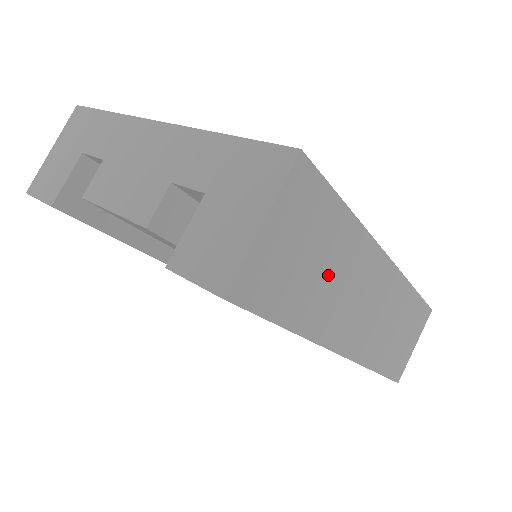
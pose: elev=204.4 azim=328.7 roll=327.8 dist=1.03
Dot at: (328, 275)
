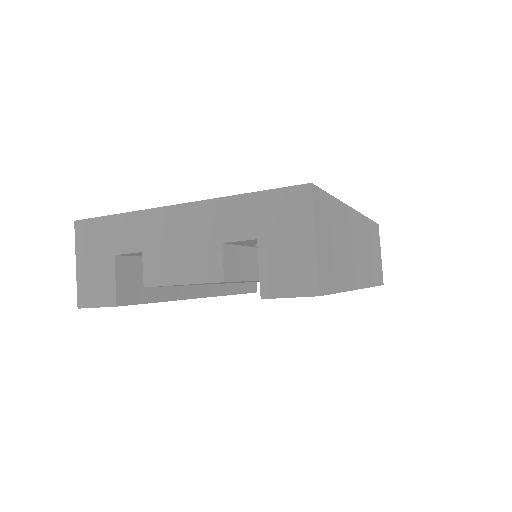
Dot at: (341, 245)
